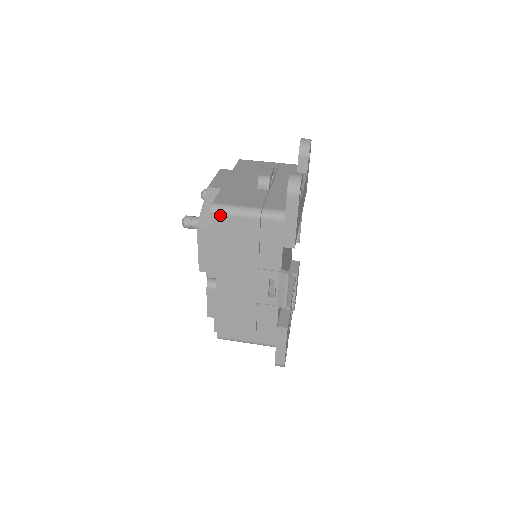
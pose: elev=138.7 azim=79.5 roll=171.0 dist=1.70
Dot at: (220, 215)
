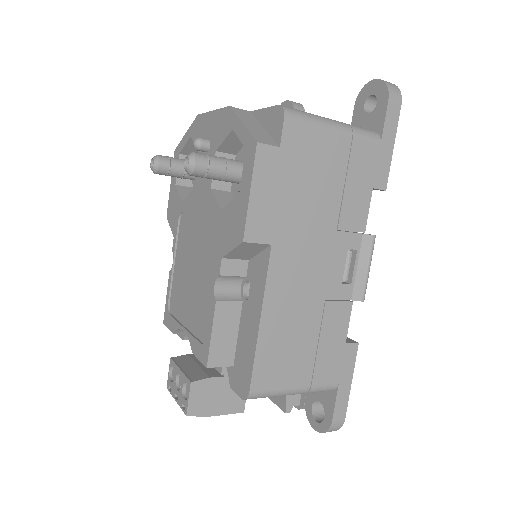
Dot at: (298, 123)
